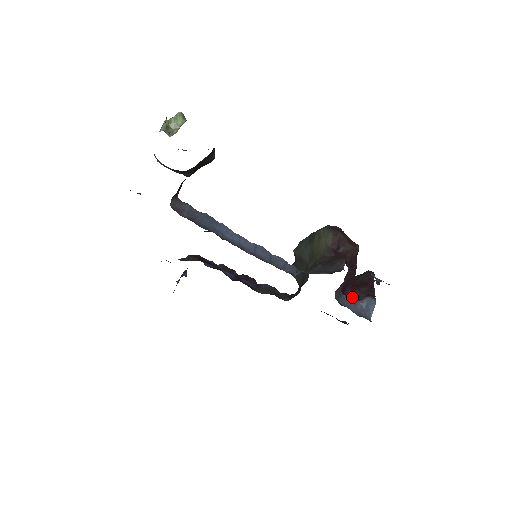
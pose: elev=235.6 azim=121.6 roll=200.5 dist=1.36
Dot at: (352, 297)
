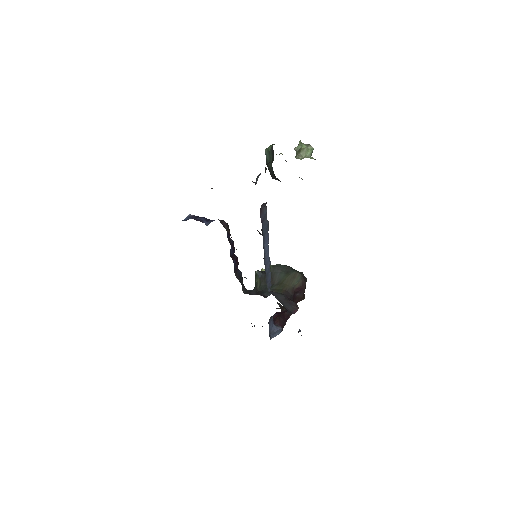
Dot at: (274, 320)
